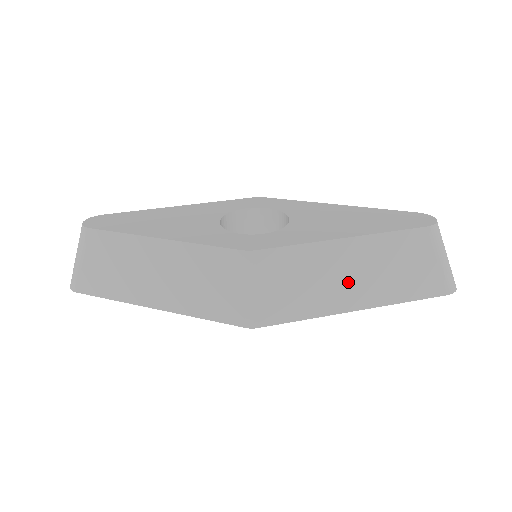
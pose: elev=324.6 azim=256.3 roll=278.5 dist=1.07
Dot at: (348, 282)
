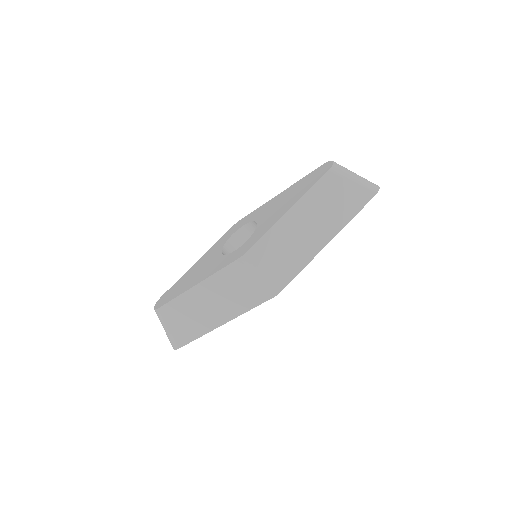
Dot at: (310, 232)
